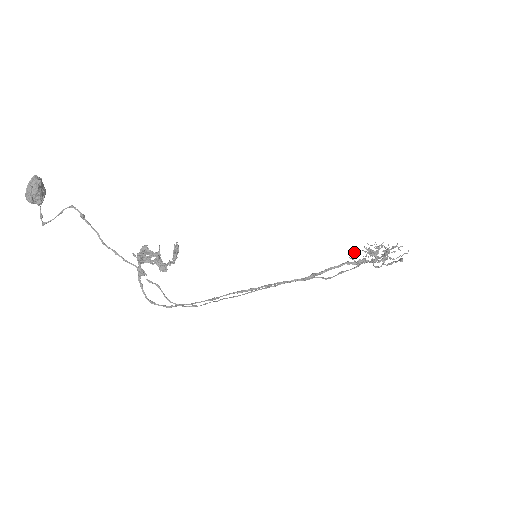
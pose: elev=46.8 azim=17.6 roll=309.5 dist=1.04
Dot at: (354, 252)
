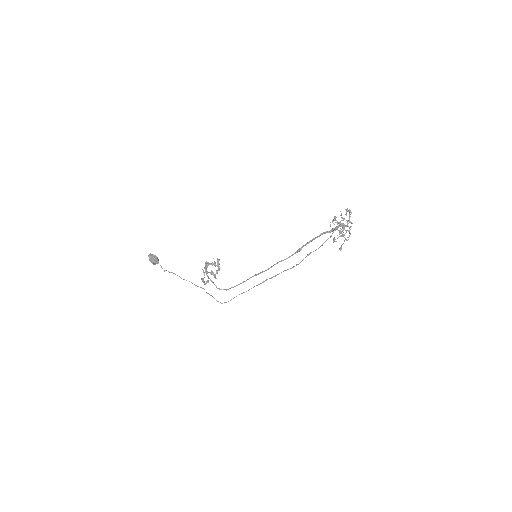
Dot at: occluded
